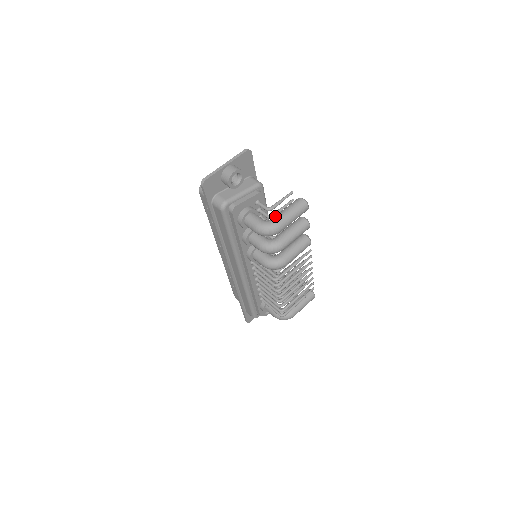
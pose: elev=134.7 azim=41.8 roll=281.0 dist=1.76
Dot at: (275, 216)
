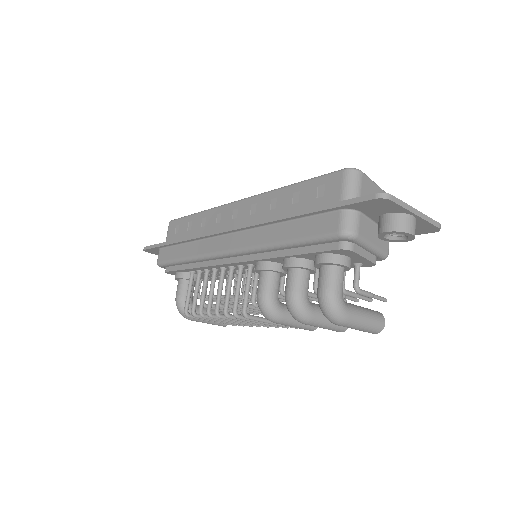
Dot at: (353, 306)
